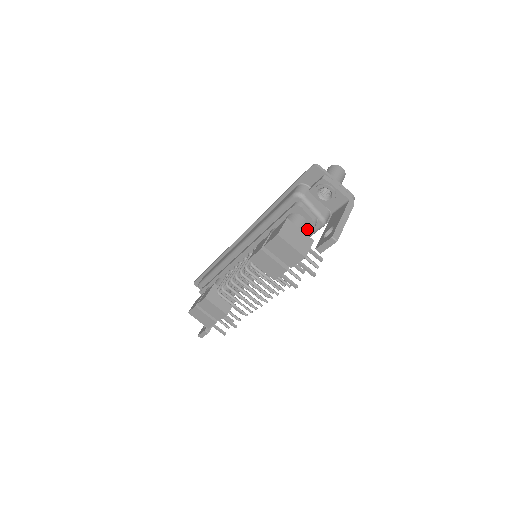
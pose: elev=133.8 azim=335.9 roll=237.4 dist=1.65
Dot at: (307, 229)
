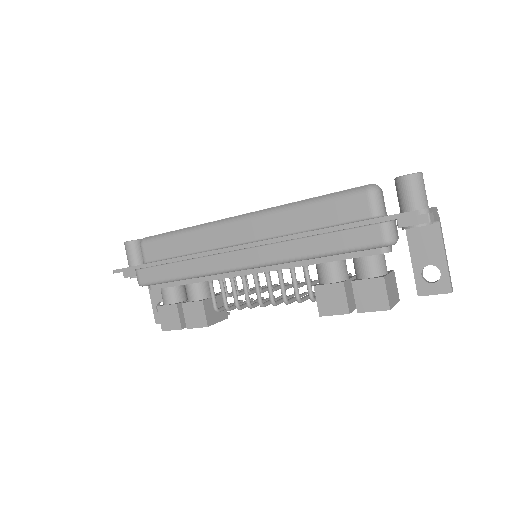
Dot at: occluded
